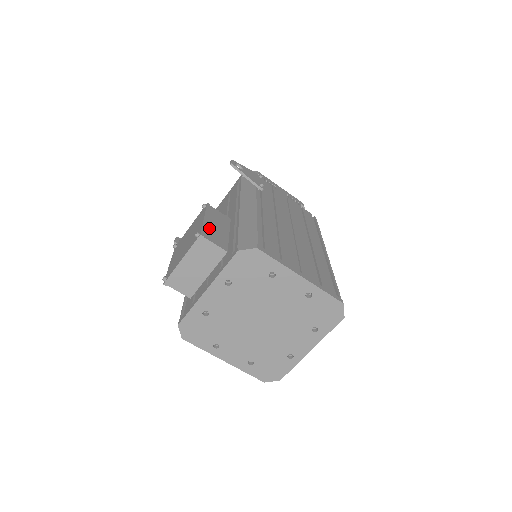
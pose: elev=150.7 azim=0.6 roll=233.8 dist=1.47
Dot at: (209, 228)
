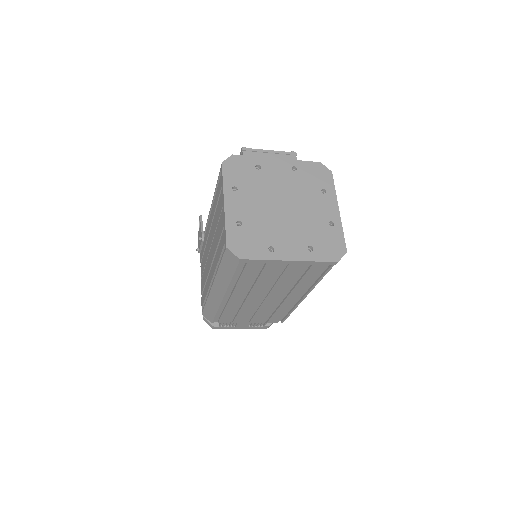
Dot at: occluded
